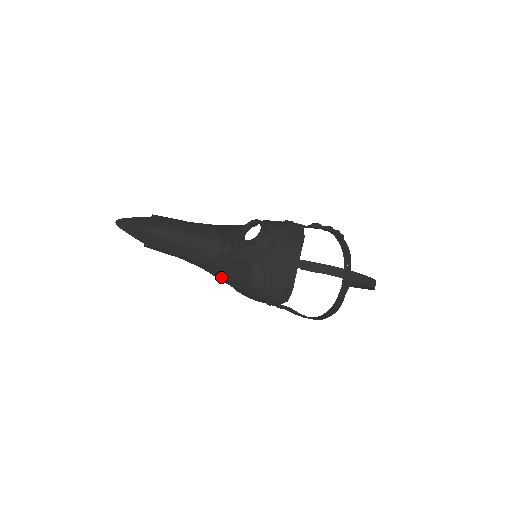
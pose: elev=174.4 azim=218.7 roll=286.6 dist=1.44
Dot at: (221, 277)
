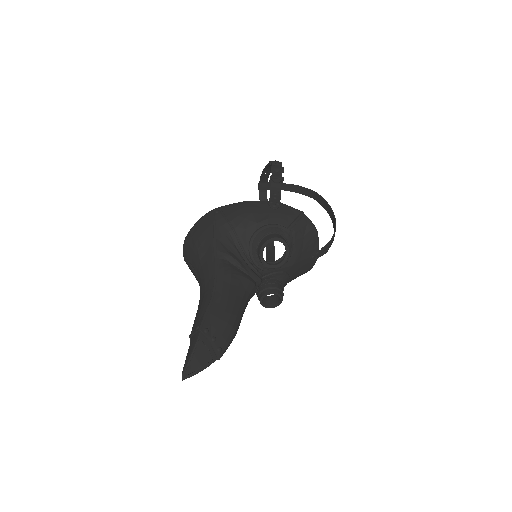
Dot at: occluded
